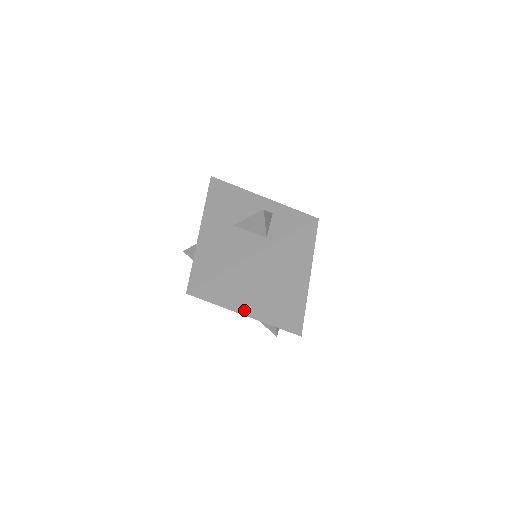
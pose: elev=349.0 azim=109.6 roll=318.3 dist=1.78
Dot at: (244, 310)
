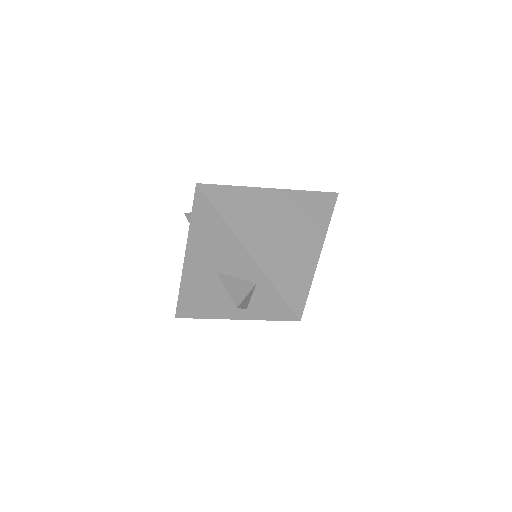
Dot at: occluded
